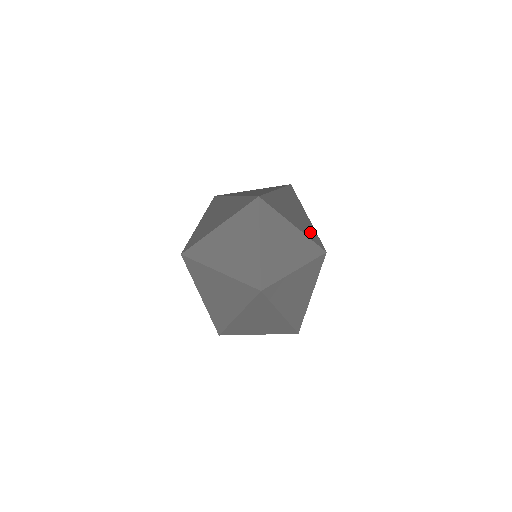
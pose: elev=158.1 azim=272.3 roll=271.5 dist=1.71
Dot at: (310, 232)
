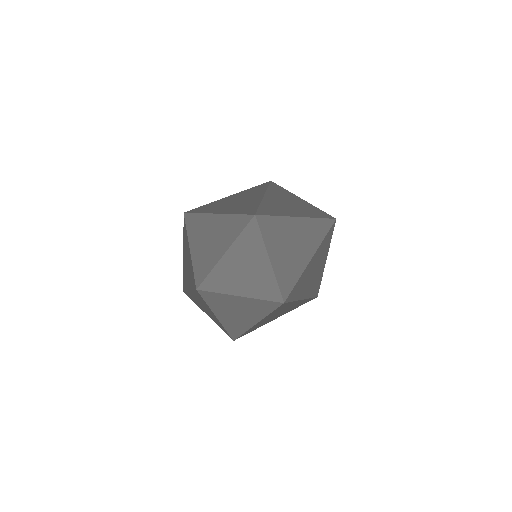
Dot at: (288, 275)
